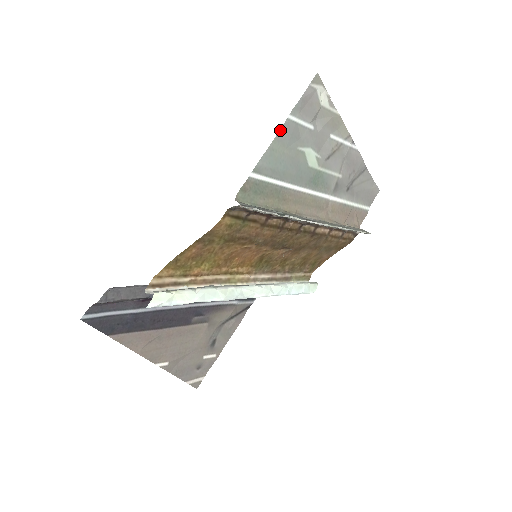
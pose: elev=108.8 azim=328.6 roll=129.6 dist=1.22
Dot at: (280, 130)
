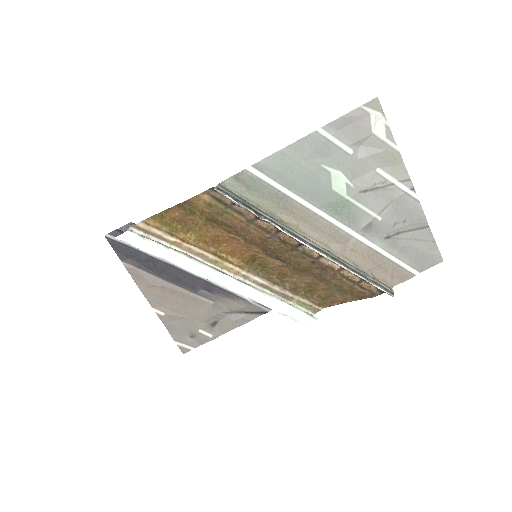
Dot at: (301, 139)
